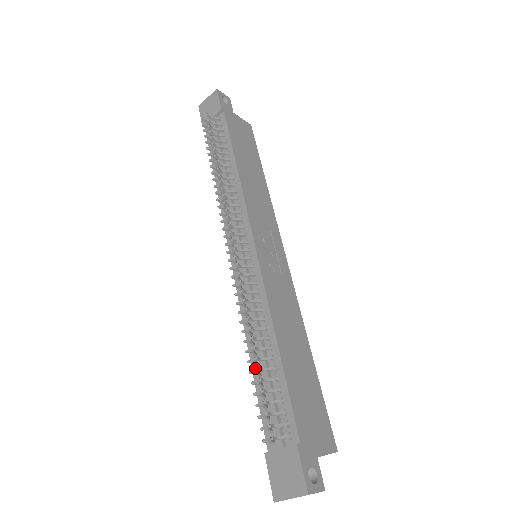
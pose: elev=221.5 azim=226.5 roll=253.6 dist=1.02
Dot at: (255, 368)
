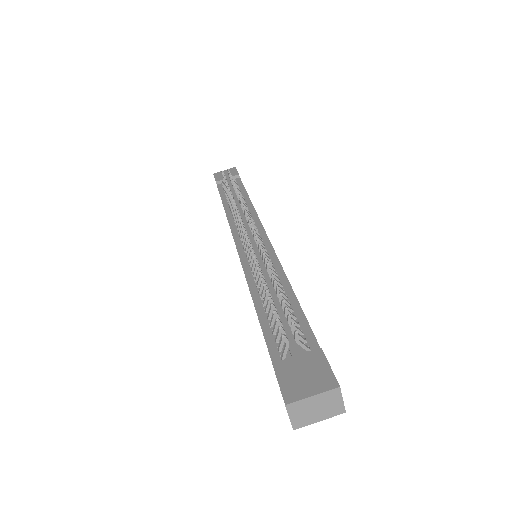
Dot at: (260, 306)
